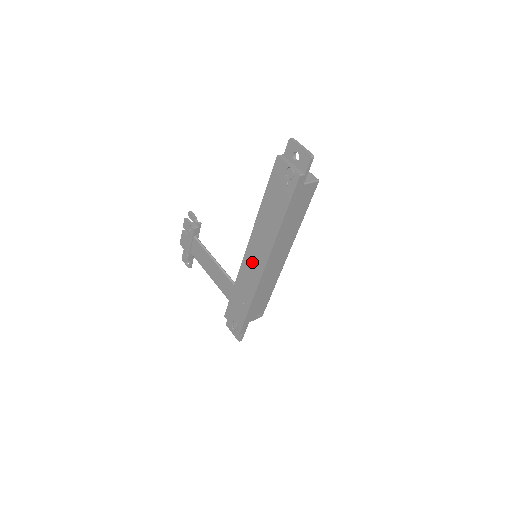
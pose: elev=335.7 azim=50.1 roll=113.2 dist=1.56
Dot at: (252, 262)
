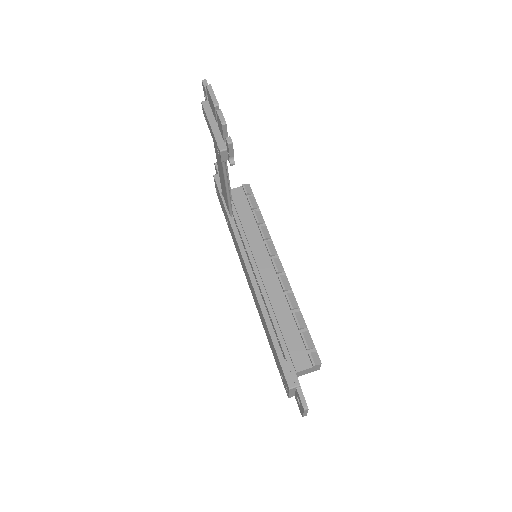
Dot at: (244, 268)
